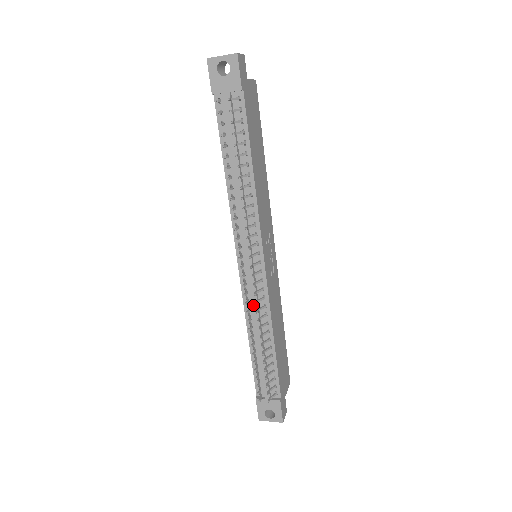
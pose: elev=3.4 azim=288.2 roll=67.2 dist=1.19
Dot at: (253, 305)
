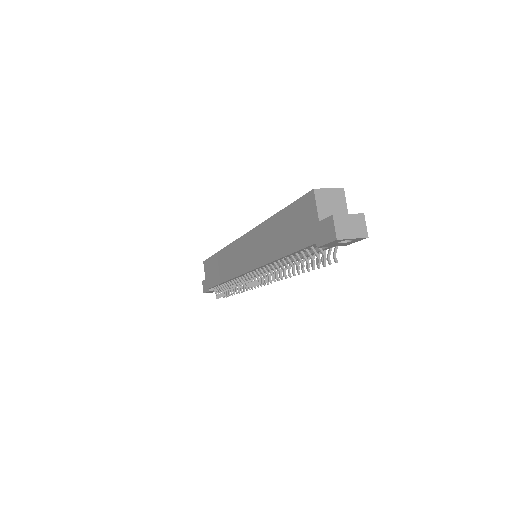
Dot at: occluded
